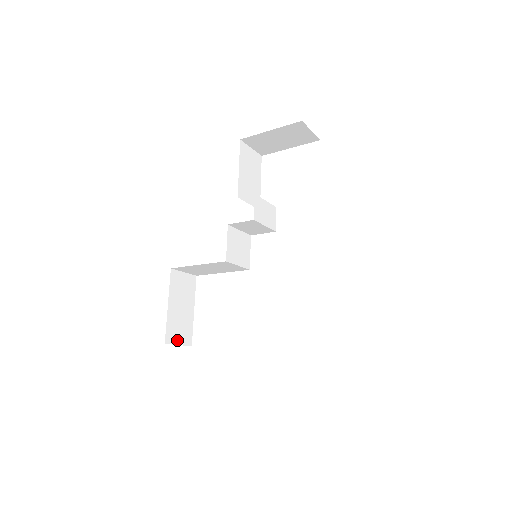
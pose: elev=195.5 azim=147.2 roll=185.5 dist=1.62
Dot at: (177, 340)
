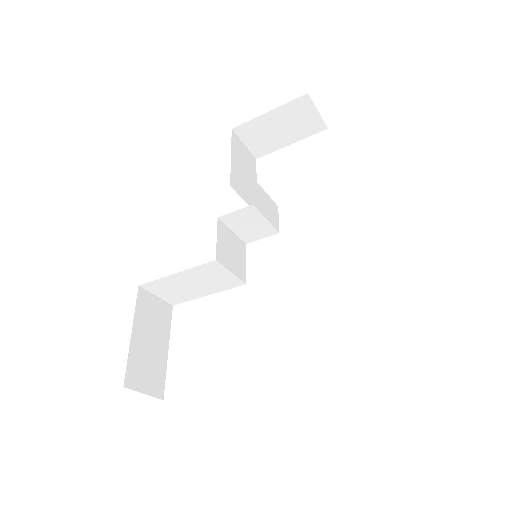
Dot at: (142, 386)
